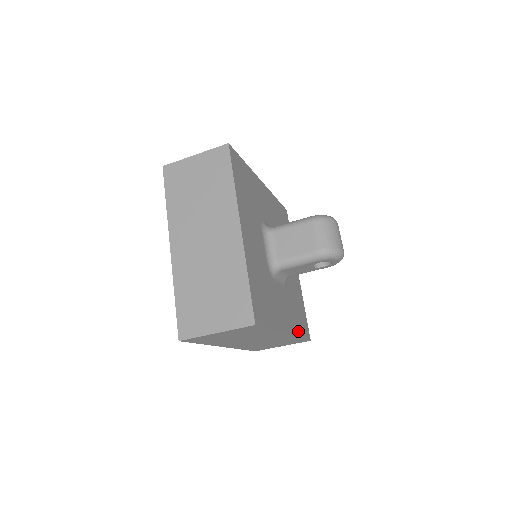
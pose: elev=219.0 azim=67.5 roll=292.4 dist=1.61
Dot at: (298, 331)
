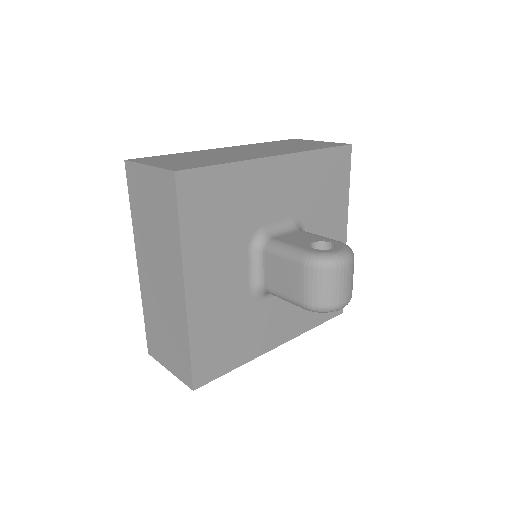
Dot at: (310, 323)
